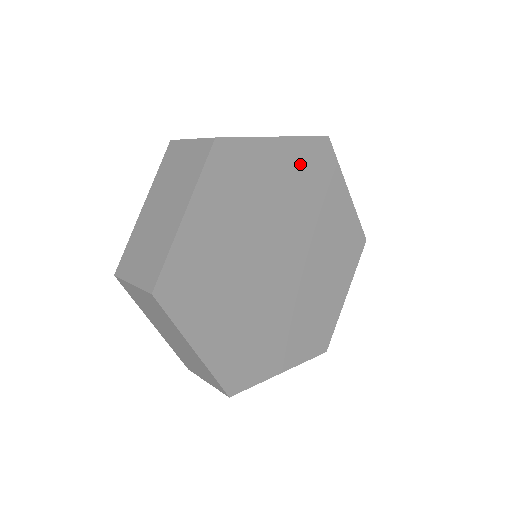
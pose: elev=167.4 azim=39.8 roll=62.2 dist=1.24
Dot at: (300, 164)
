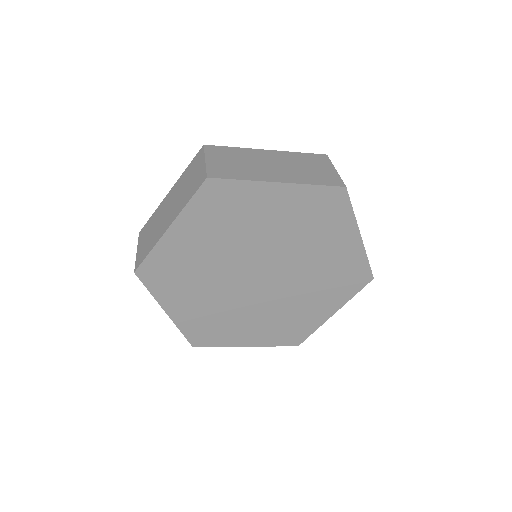
Dot at: (302, 207)
